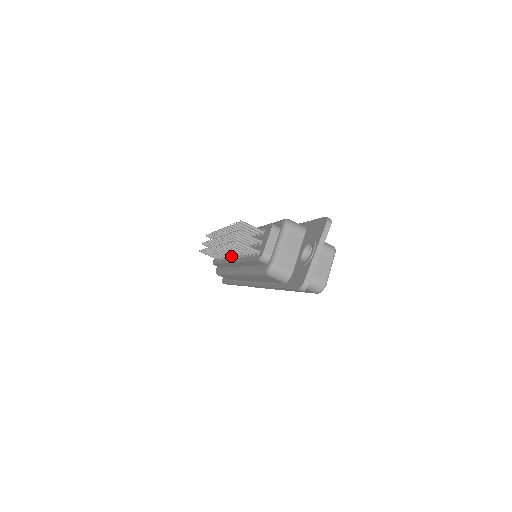
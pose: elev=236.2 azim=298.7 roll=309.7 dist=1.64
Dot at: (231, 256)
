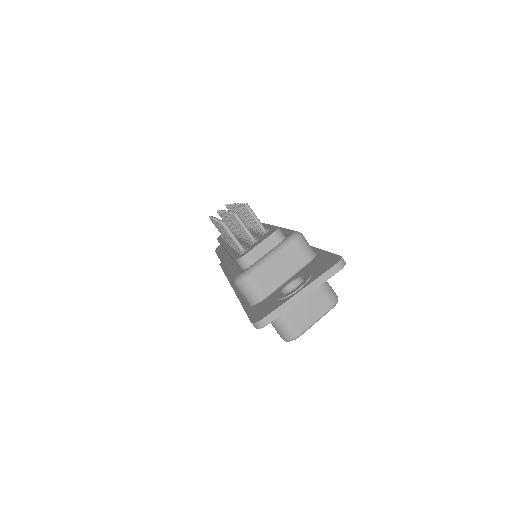
Dot at: occluded
